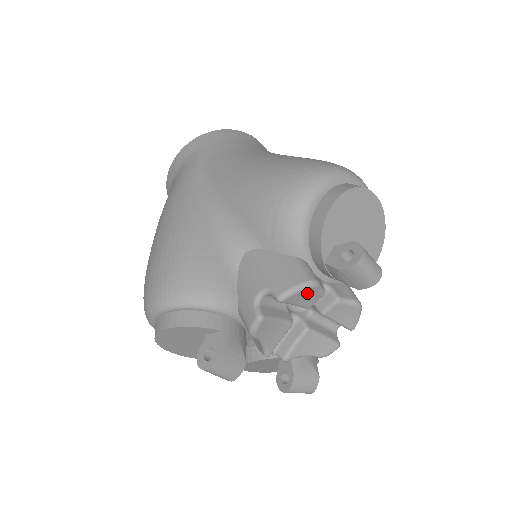
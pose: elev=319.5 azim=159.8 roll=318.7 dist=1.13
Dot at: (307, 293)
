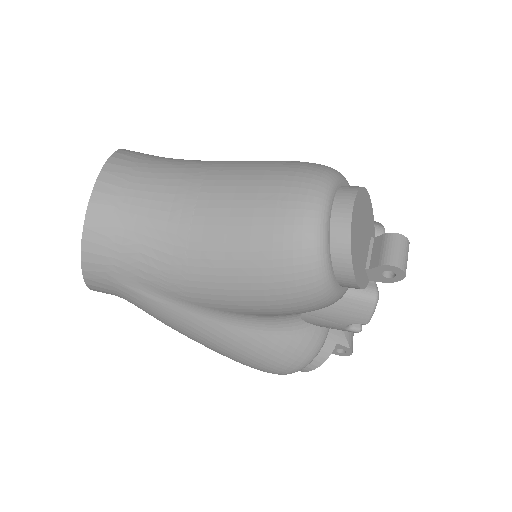
Dot at: occluded
